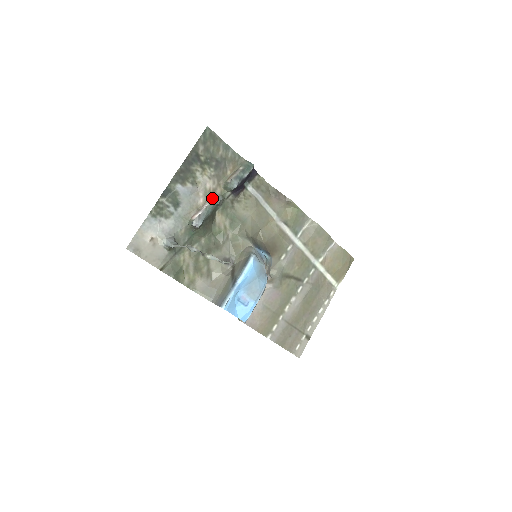
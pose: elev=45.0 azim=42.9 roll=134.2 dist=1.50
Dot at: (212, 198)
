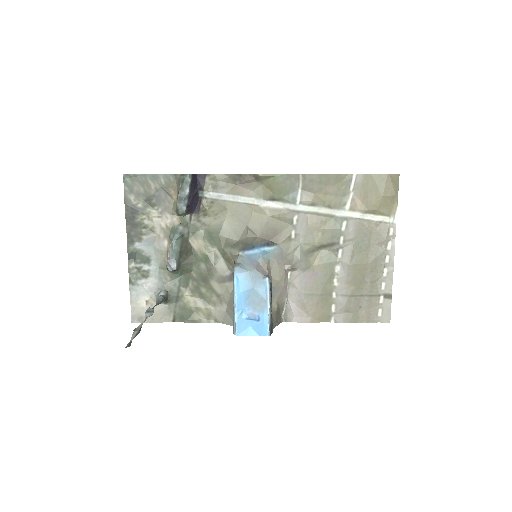
Dot at: (172, 234)
